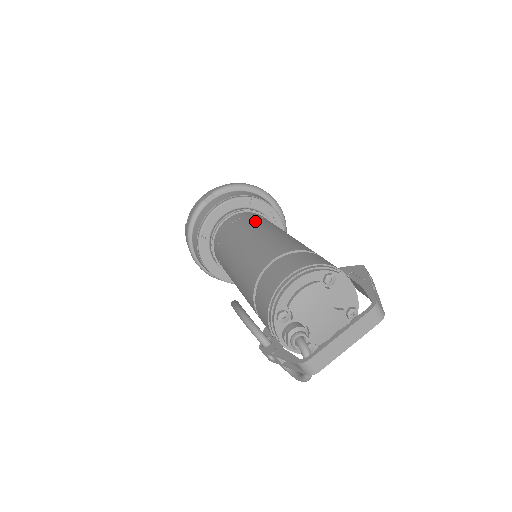
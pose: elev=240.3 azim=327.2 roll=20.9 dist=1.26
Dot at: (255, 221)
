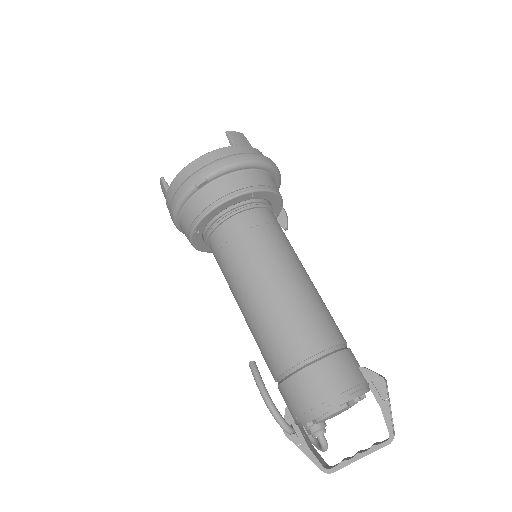
Dot at: (266, 248)
